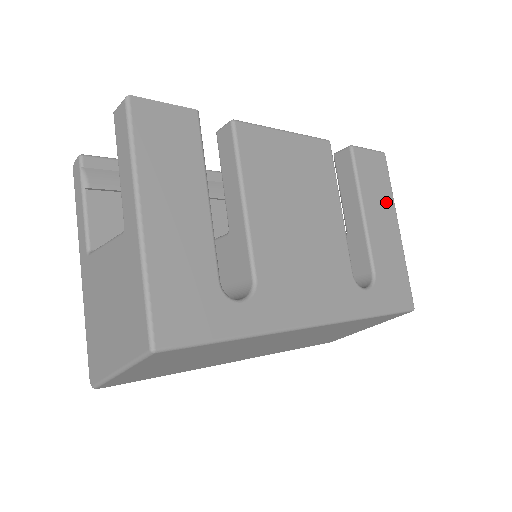
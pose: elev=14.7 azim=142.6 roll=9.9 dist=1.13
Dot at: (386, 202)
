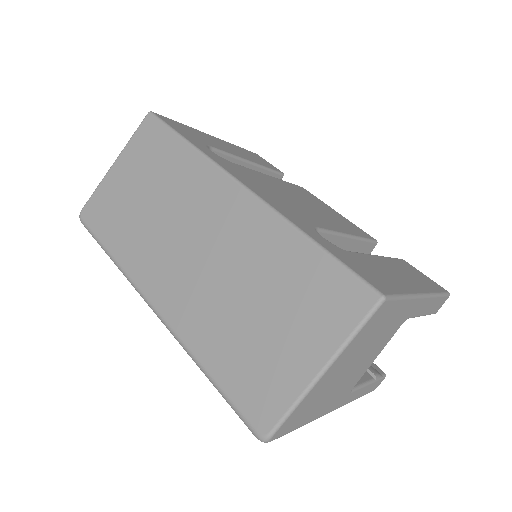
Dot at: (419, 283)
